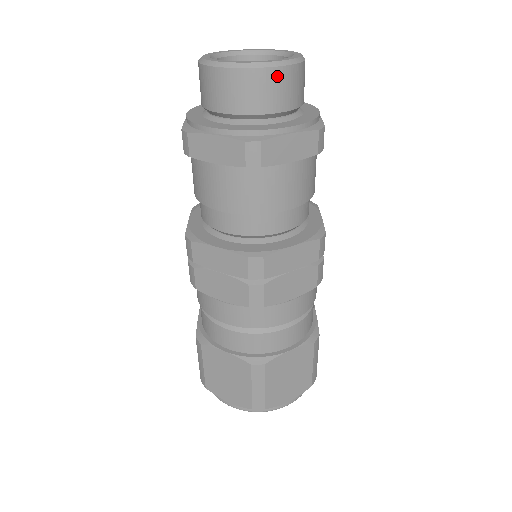
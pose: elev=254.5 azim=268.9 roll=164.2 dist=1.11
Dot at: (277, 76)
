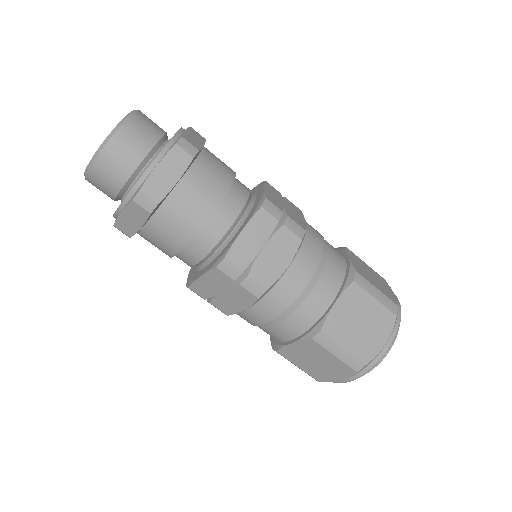
Dot at: (117, 143)
